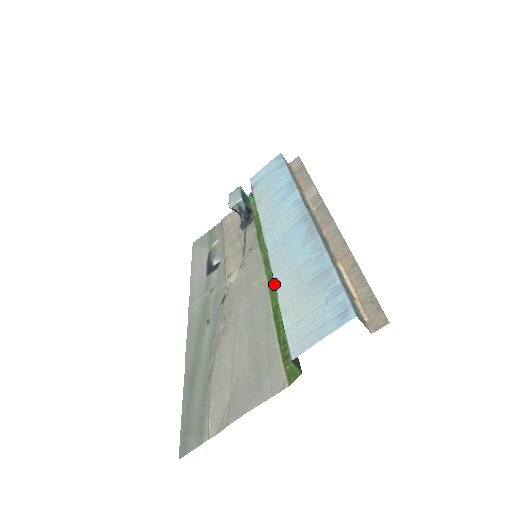
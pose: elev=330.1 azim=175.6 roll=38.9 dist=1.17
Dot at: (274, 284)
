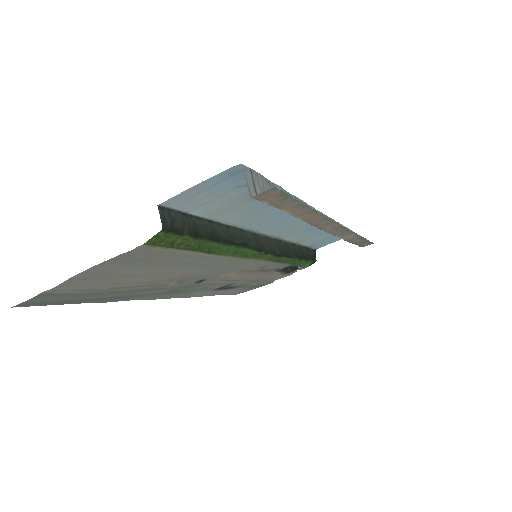
Dot at: (230, 225)
